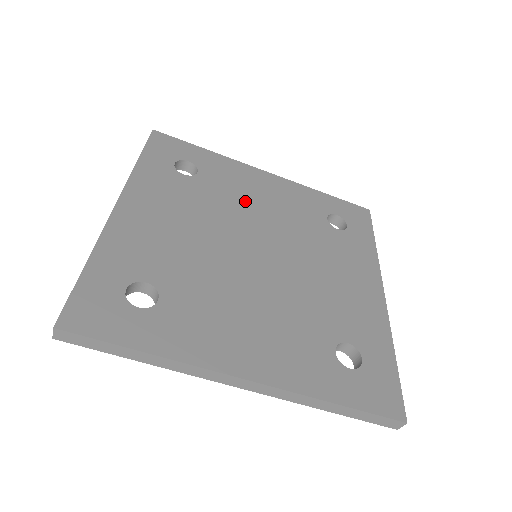
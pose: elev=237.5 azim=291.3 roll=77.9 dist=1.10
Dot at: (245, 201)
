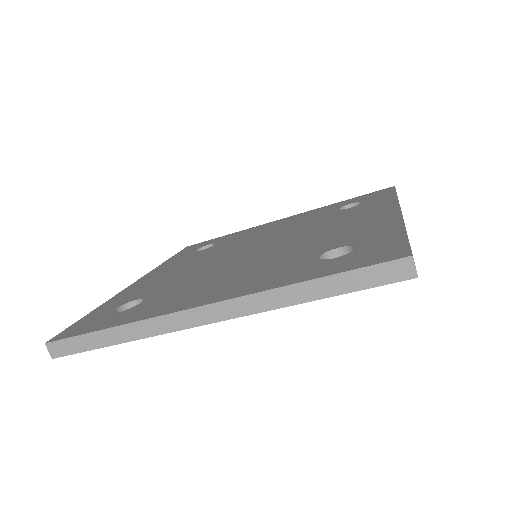
Dot at: (252, 237)
